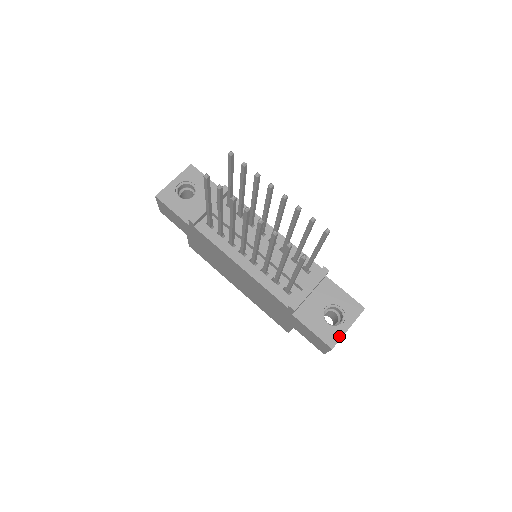
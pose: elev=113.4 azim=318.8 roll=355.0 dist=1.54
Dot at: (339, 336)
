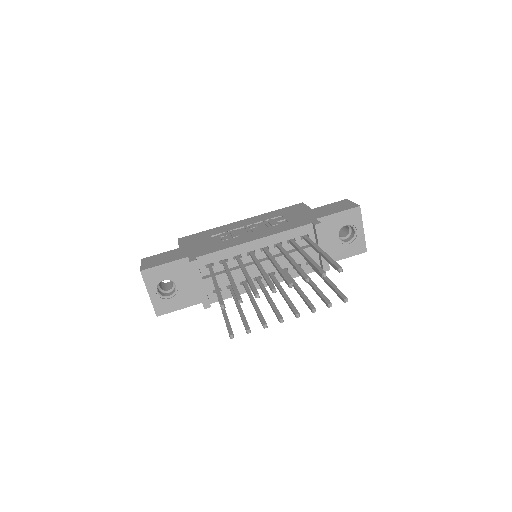
Dot at: (363, 241)
